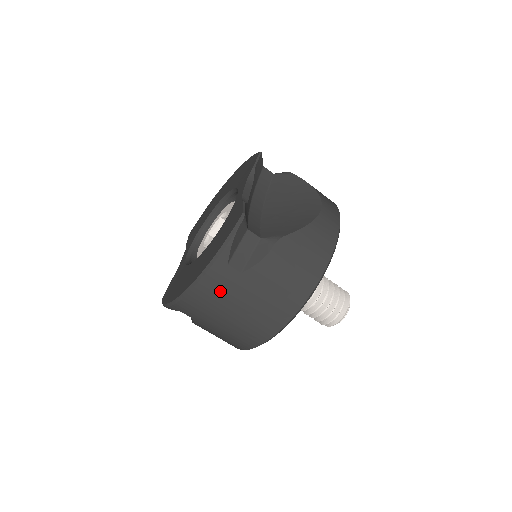
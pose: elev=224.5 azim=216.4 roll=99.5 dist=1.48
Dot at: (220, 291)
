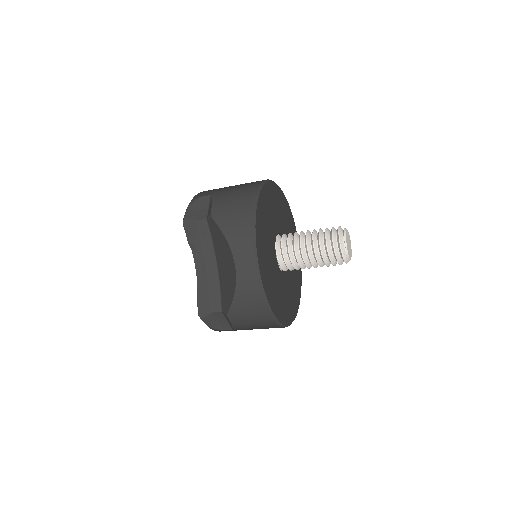
Dot at: occluded
